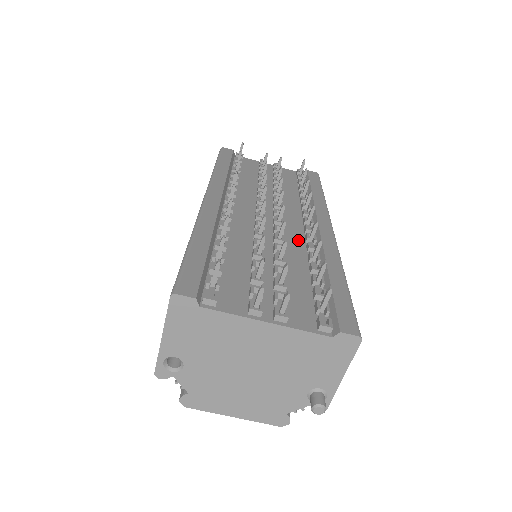
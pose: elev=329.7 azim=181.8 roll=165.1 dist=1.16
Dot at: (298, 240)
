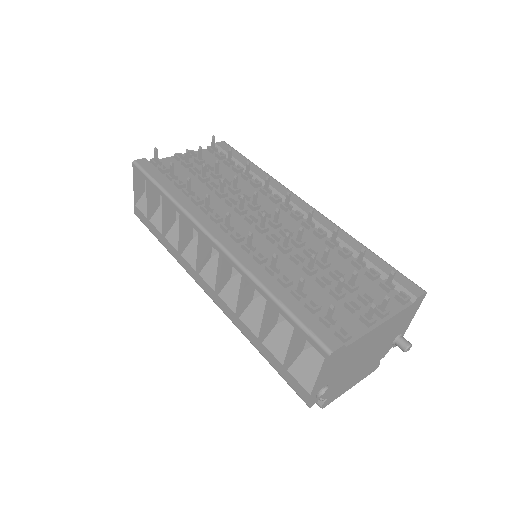
Dot at: (303, 232)
